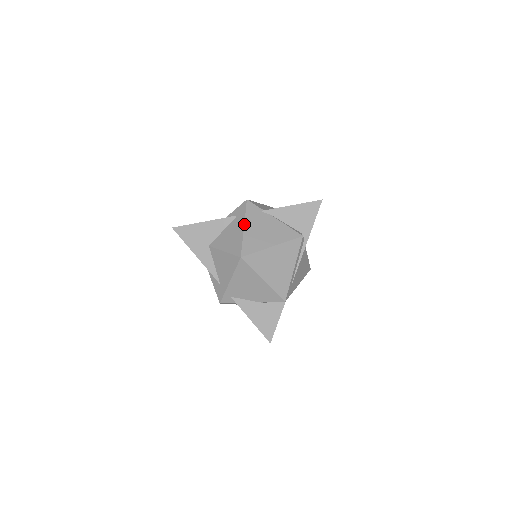
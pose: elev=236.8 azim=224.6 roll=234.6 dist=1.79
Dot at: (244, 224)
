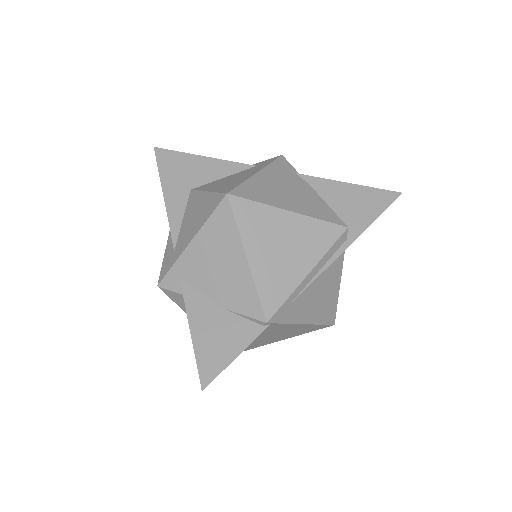
Dot at: (260, 170)
